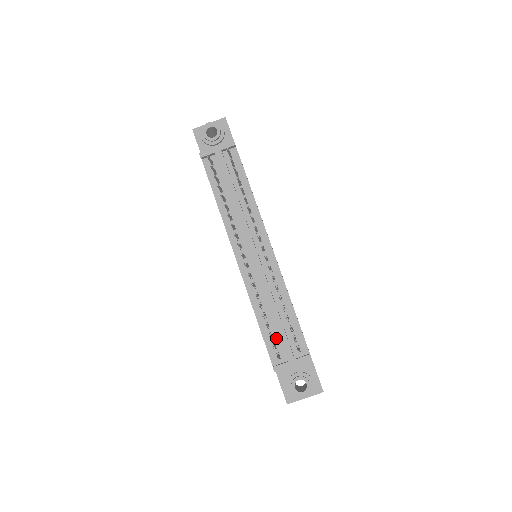
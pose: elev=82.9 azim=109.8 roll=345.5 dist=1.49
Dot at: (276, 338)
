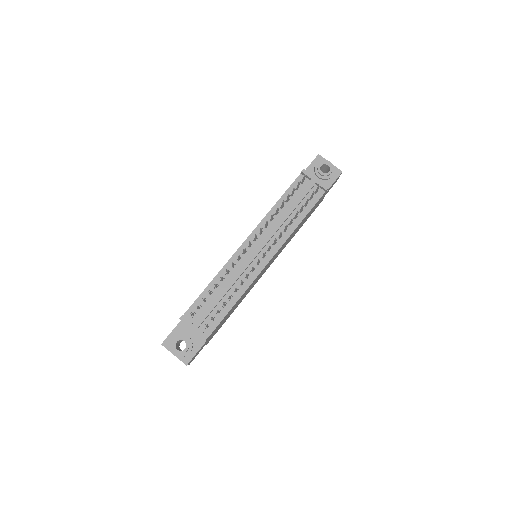
Dot at: (205, 305)
